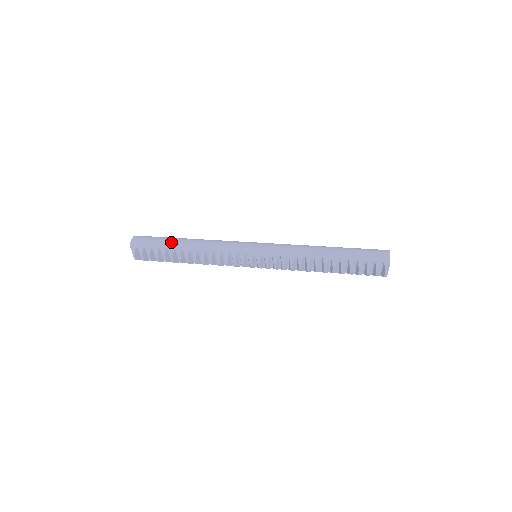
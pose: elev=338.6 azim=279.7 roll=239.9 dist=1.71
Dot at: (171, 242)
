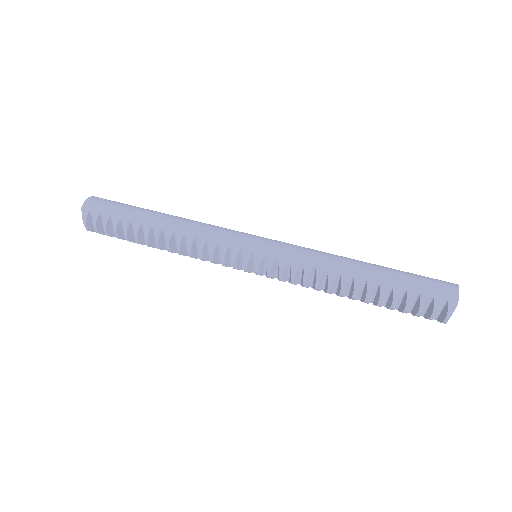
Dot at: (139, 213)
